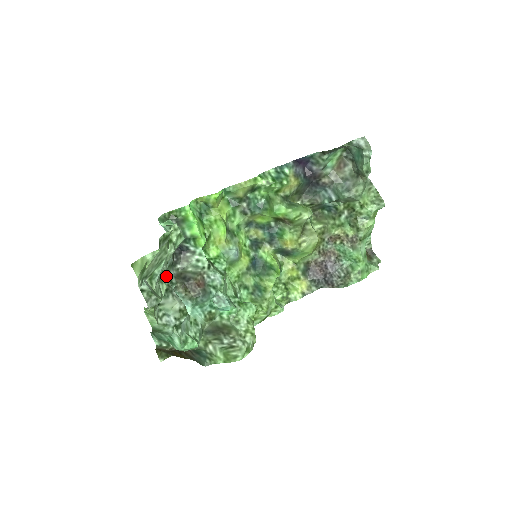
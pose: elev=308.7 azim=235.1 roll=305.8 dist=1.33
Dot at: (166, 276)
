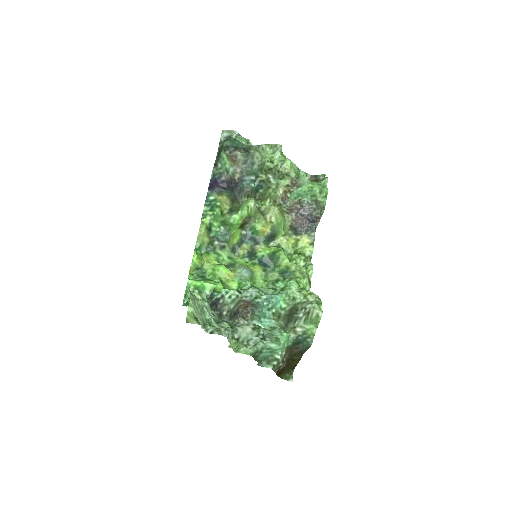
Dot at: occluded
